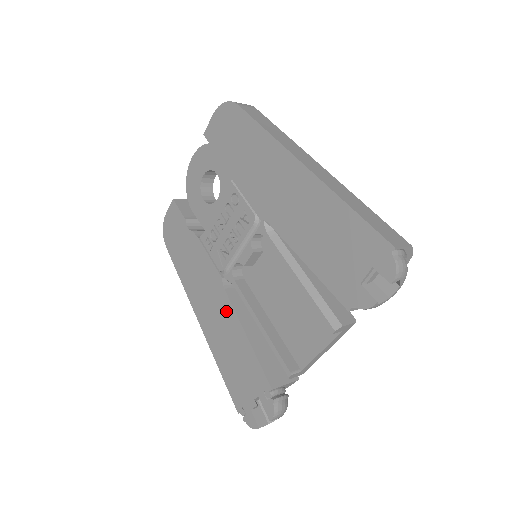
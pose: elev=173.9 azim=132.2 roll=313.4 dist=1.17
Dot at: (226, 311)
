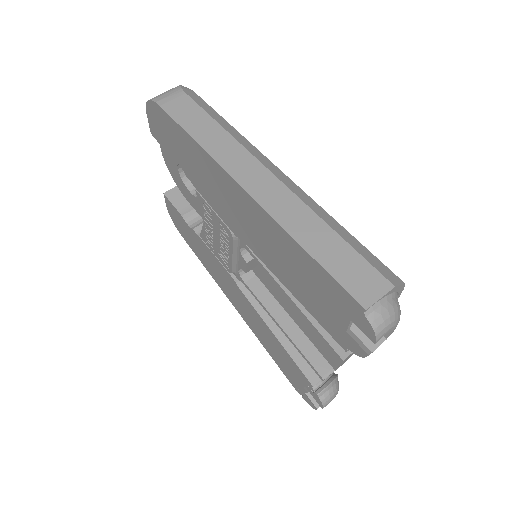
Dot at: (250, 309)
